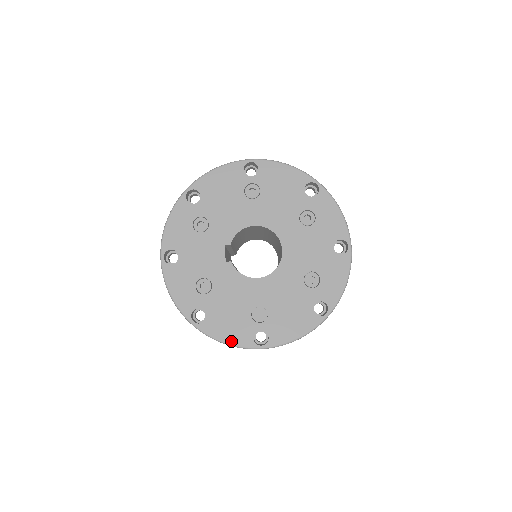
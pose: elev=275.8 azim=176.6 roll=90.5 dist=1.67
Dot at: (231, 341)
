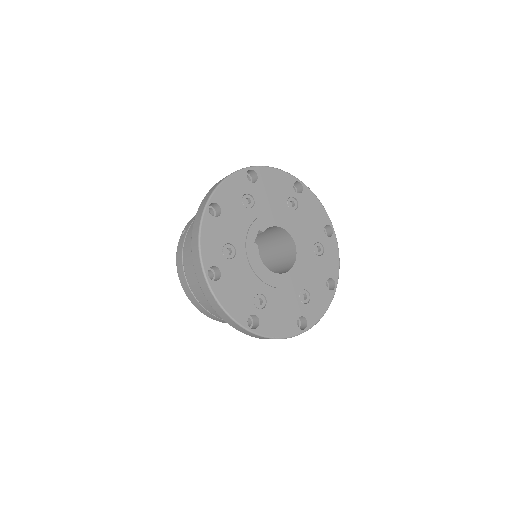
Dot at: (230, 311)
